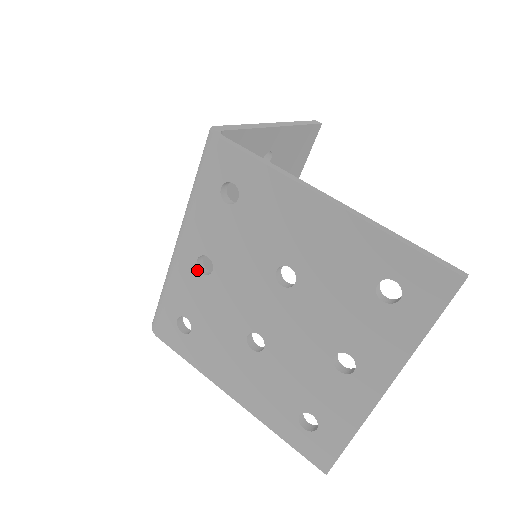
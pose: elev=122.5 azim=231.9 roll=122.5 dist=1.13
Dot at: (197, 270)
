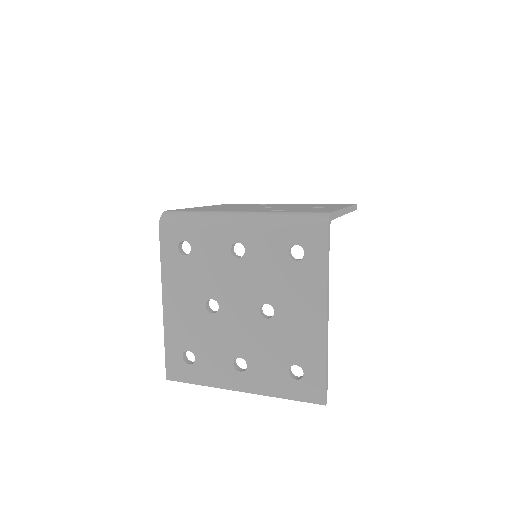
Dot at: (231, 245)
